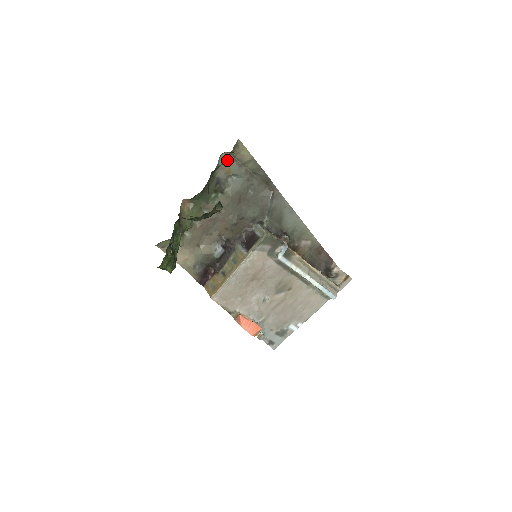
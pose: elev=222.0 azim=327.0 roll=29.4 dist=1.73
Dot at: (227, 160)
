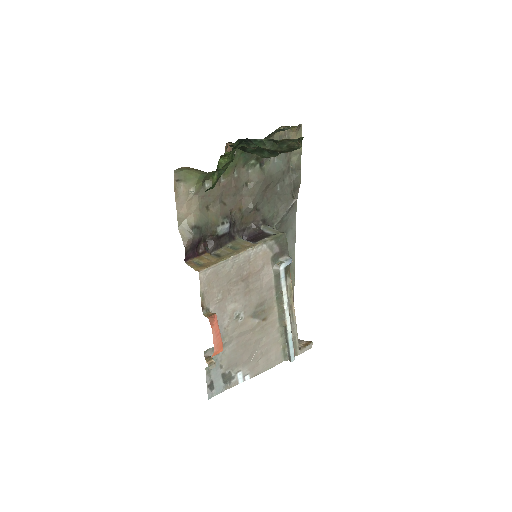
Dot at: (281, 137)
